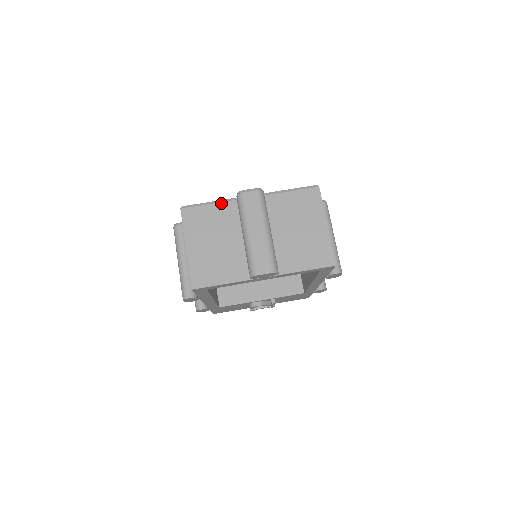
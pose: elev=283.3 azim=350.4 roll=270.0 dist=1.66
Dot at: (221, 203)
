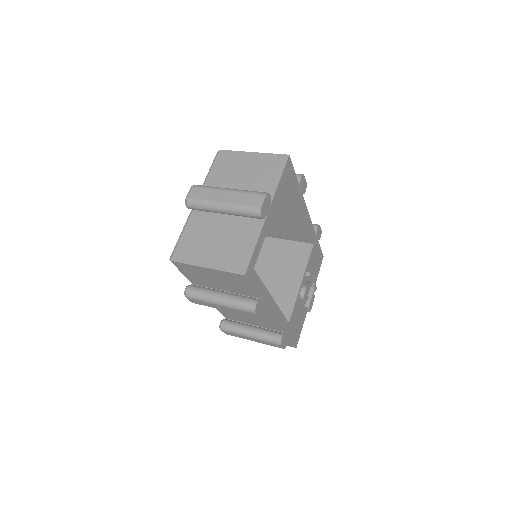
Dot at: (186, 226)
